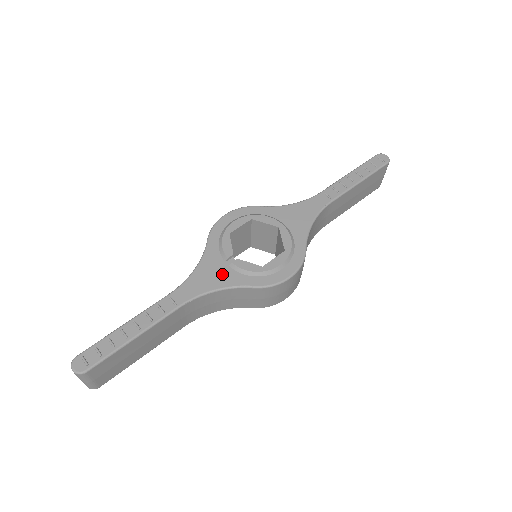
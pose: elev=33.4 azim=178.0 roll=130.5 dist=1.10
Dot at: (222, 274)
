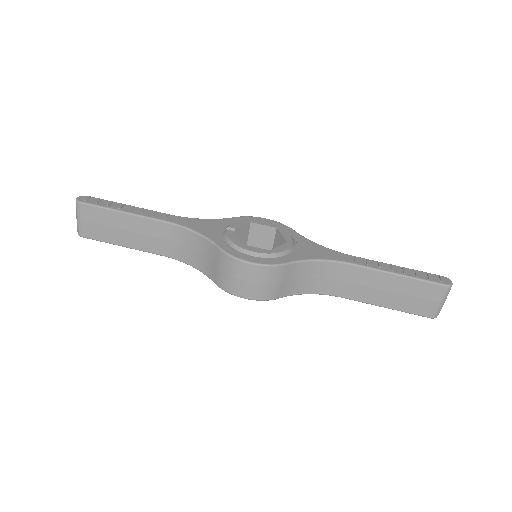
Dot at: (213, 230)
